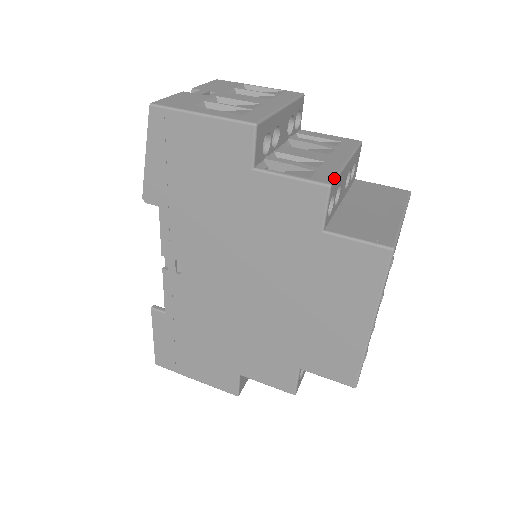
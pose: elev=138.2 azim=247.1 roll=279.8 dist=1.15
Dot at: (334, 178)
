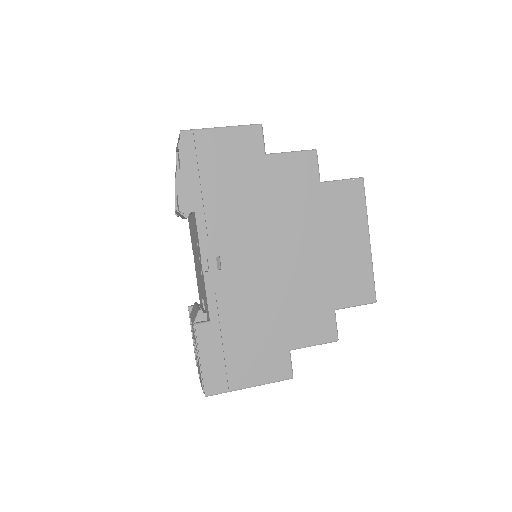
Dot at: occluded
